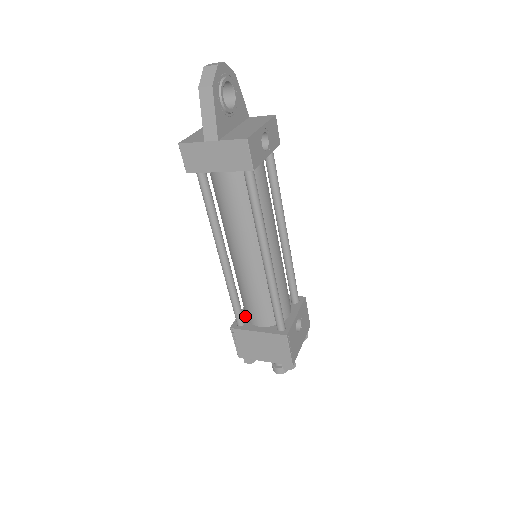
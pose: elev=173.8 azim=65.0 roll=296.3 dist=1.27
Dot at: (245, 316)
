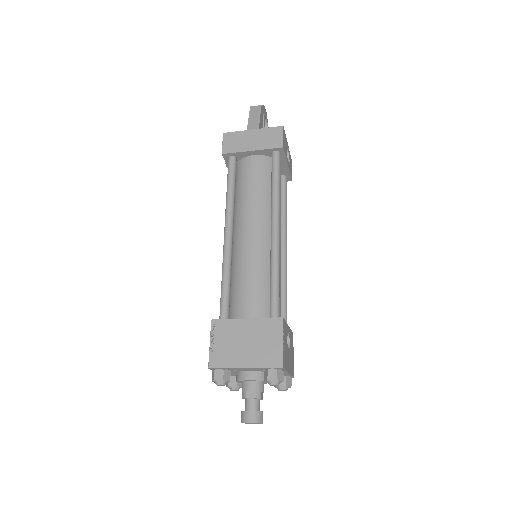
Dot at: occluded
